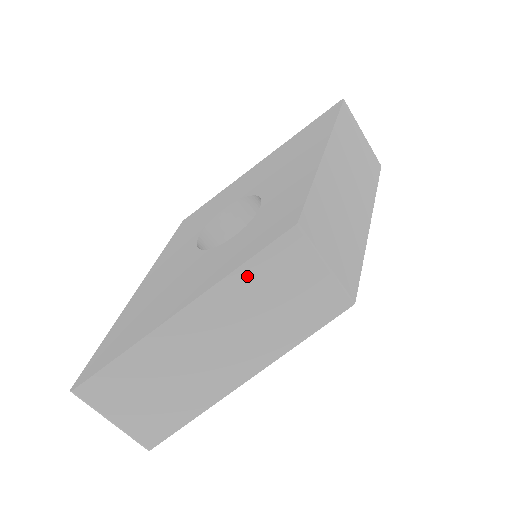
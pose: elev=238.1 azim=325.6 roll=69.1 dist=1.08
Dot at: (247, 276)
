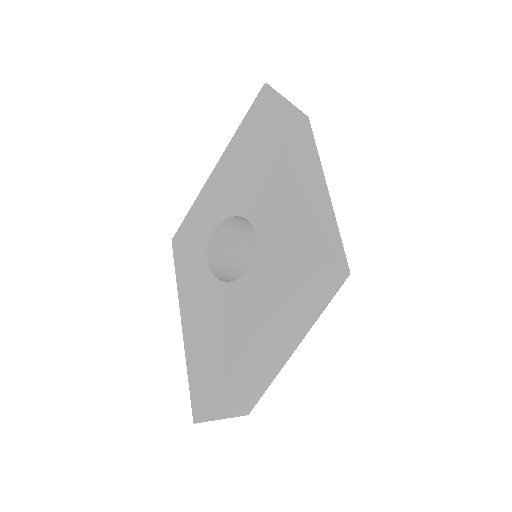
Dot at: (284, 305)
